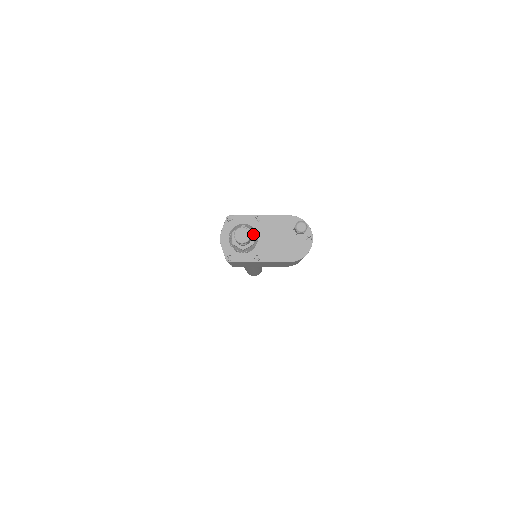
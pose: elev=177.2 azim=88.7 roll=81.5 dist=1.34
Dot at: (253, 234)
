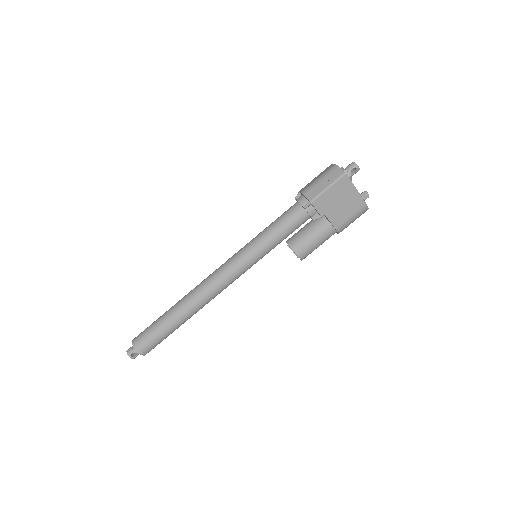
Dot at: occluded
